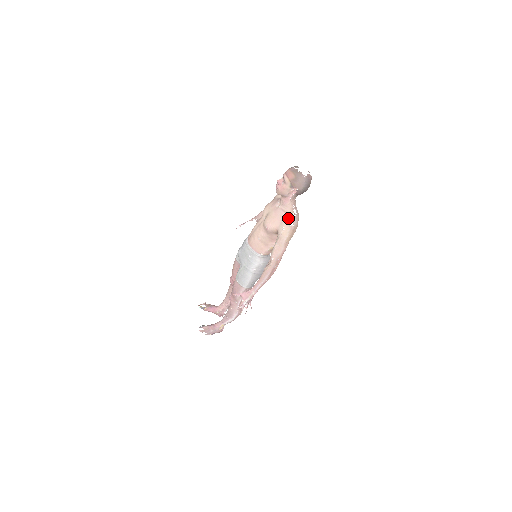
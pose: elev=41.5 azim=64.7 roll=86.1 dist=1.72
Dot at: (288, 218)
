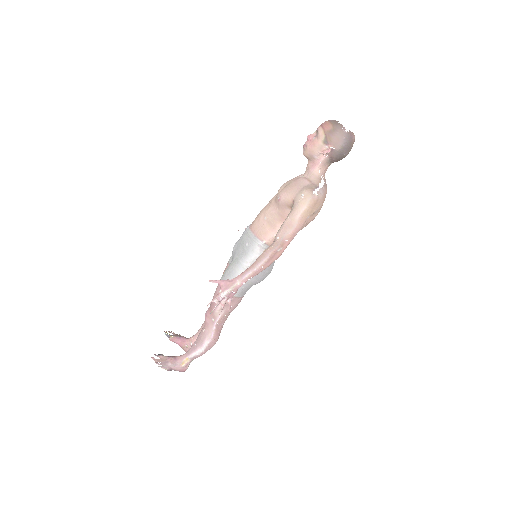
Dot at: (312, 186)
